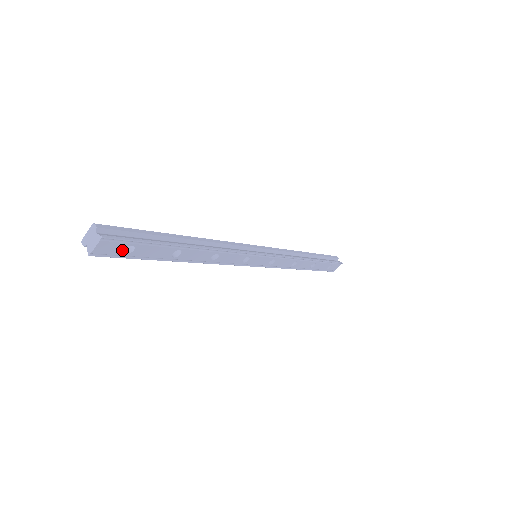
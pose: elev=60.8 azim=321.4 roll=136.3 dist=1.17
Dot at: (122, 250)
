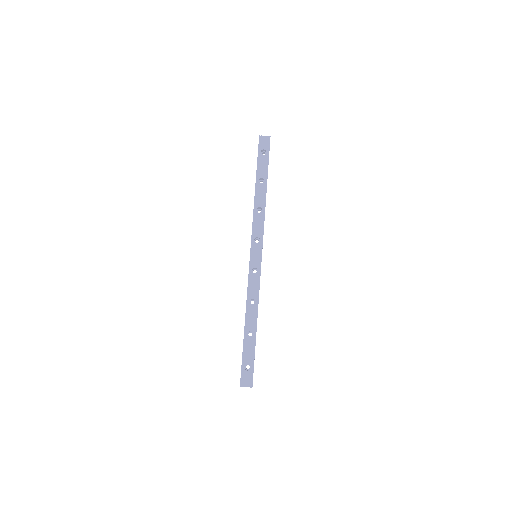
Dot at: (263, 149)
